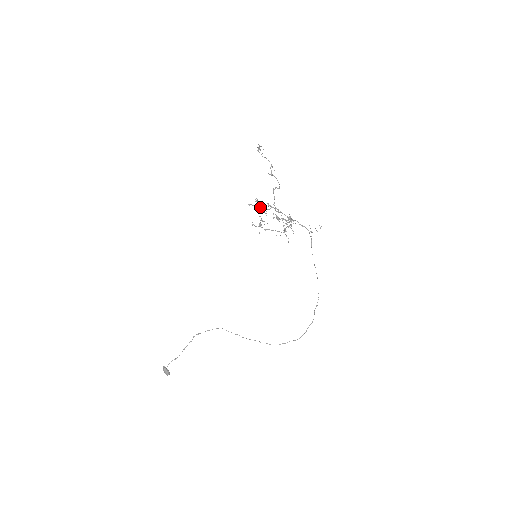
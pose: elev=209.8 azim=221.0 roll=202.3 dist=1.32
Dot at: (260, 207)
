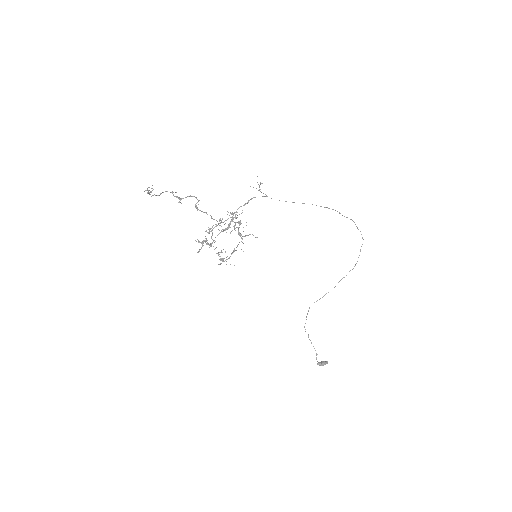
Dot at: occluded
